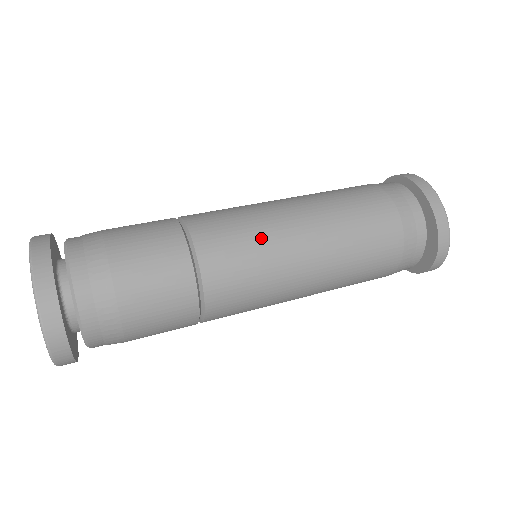
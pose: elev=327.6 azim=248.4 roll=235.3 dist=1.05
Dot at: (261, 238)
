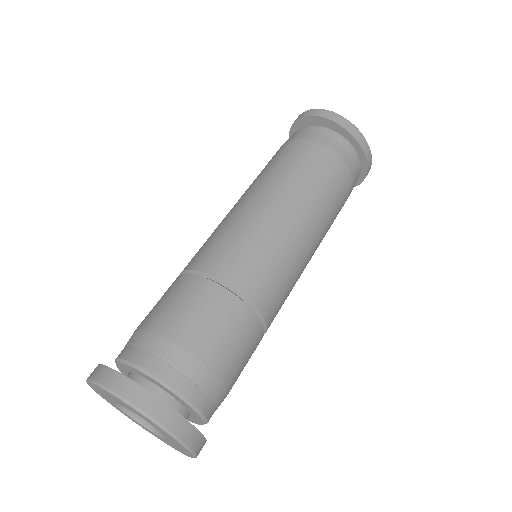
Dot at: (281, 252)
